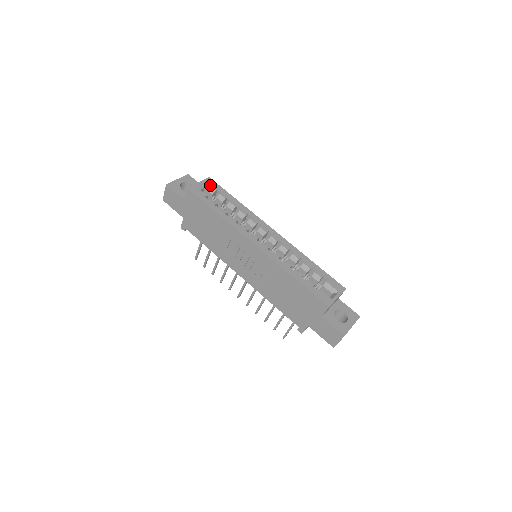
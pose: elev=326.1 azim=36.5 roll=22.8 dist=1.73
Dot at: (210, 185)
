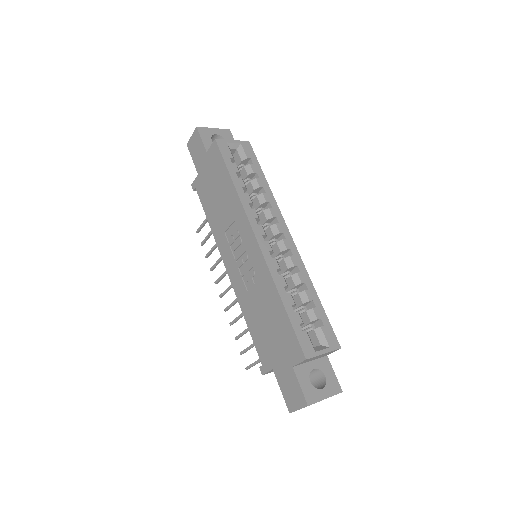
Dot at: (244, 149)
